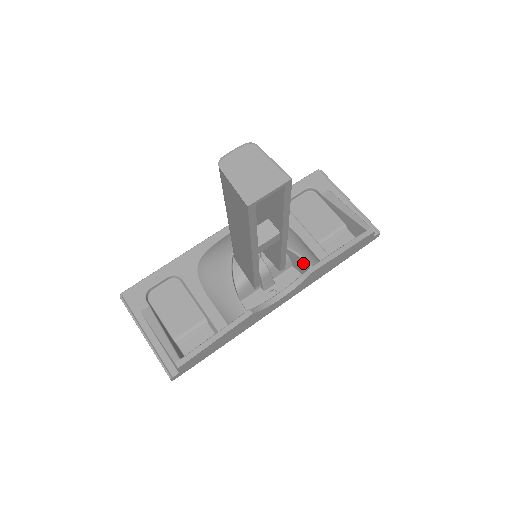
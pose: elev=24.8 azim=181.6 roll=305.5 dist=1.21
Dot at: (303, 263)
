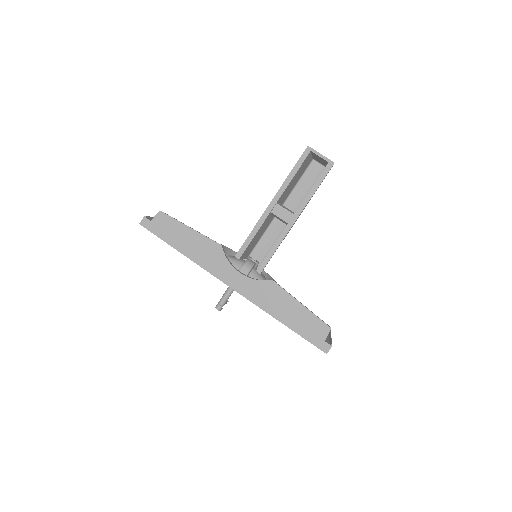
Dot at: occluded
